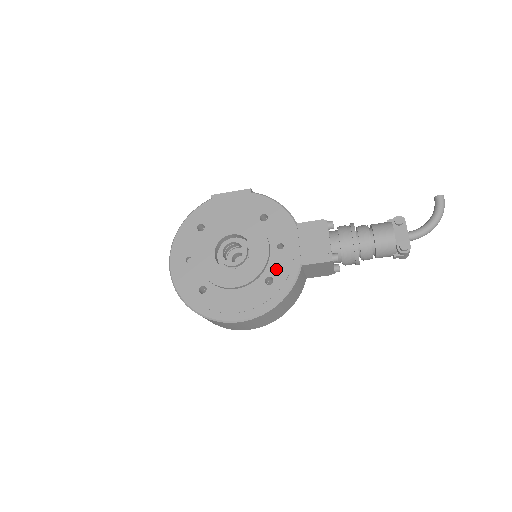
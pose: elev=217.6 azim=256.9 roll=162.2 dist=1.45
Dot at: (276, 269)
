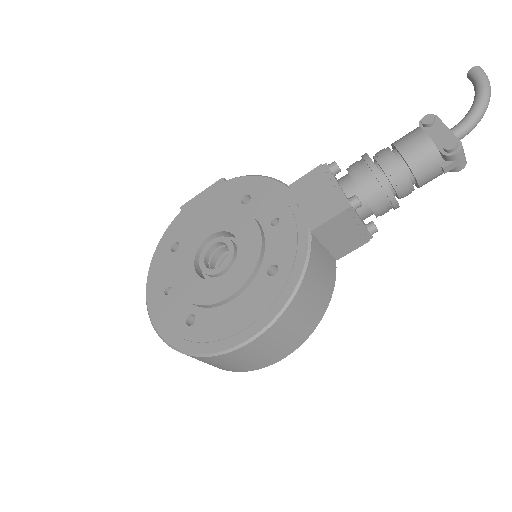
Dot at: (277, 251)
